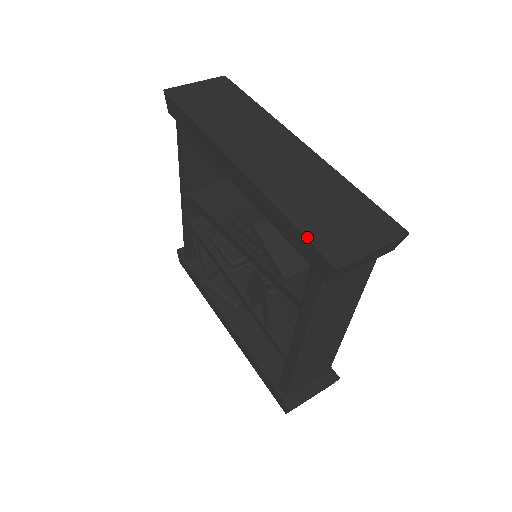
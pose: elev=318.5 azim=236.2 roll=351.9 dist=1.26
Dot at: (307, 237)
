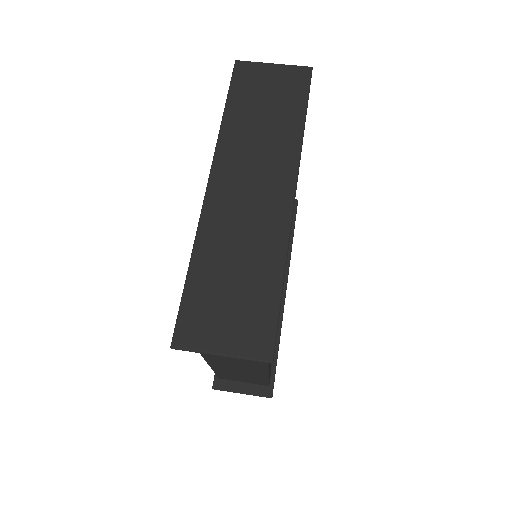
Dot at: (181, 301)
